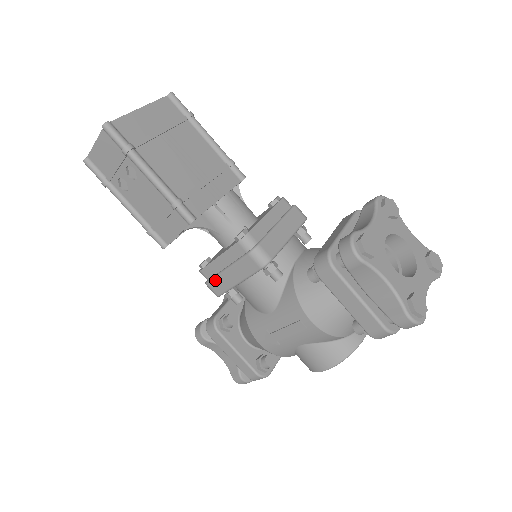
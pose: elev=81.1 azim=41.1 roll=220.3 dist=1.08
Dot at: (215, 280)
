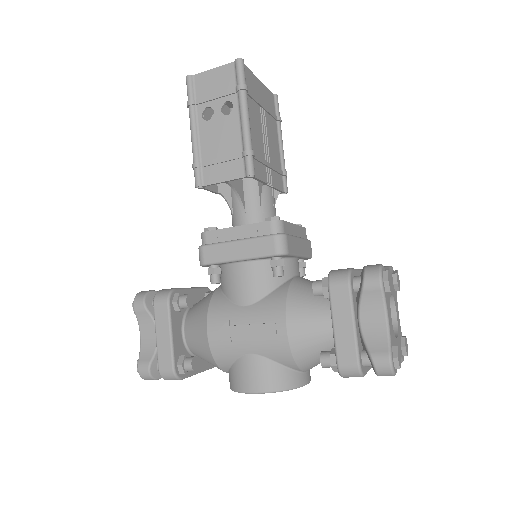
Dot at: (215, 246)
